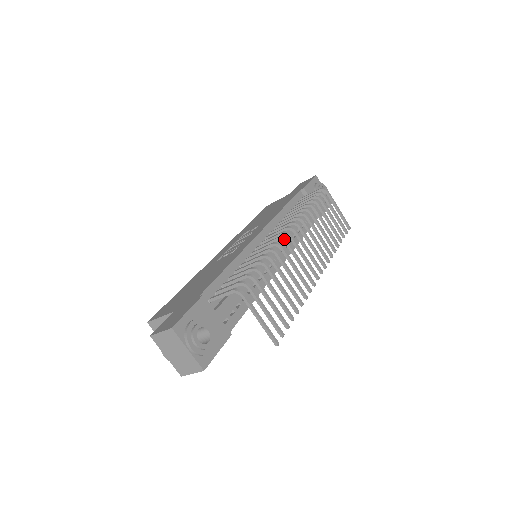
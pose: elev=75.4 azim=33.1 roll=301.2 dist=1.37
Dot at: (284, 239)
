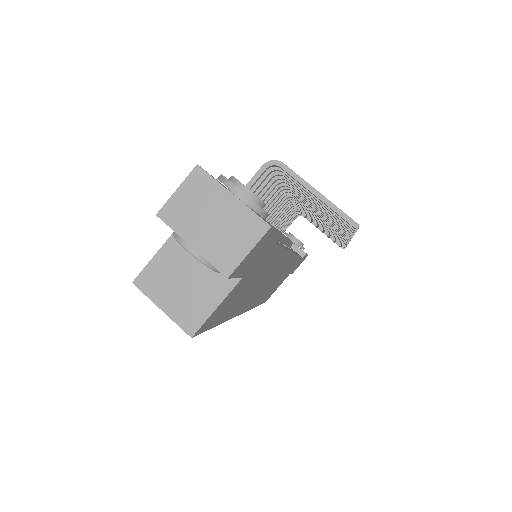
Dot at: occluded
